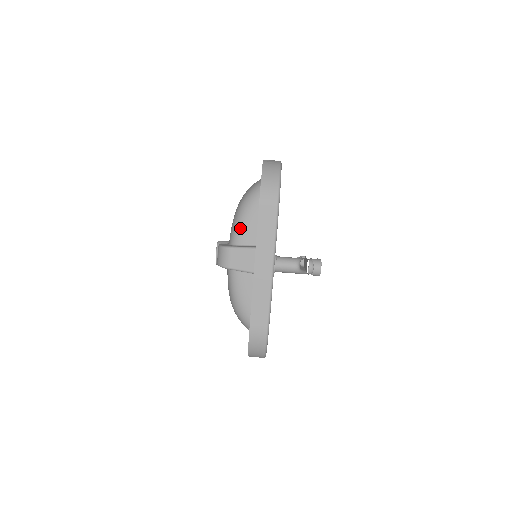
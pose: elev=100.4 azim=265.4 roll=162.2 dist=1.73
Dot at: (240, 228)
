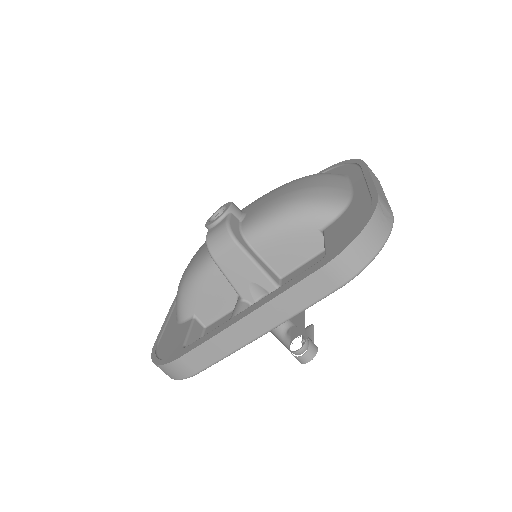
Dot at: (270, 230)
